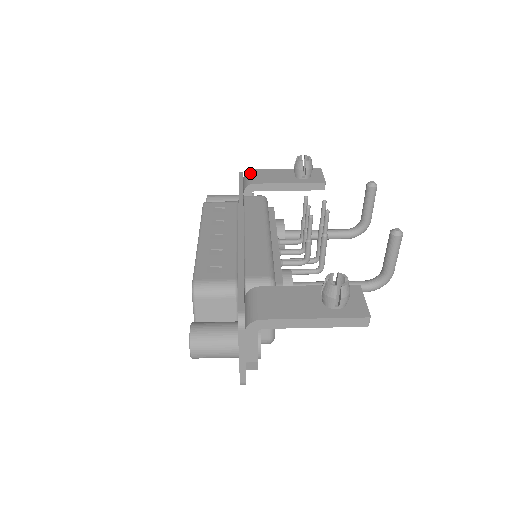
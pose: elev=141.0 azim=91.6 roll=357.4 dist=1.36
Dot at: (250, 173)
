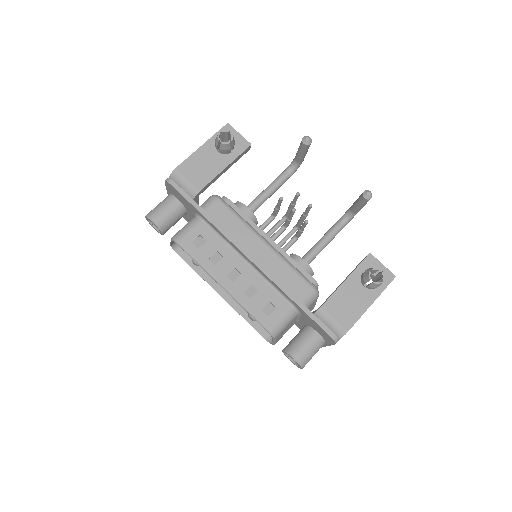
Dot at: (179, 177)
